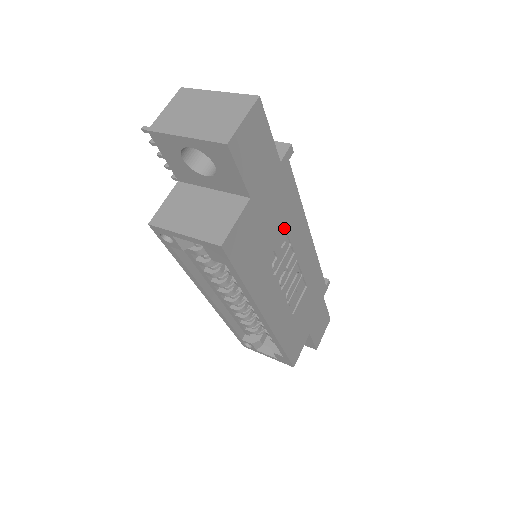
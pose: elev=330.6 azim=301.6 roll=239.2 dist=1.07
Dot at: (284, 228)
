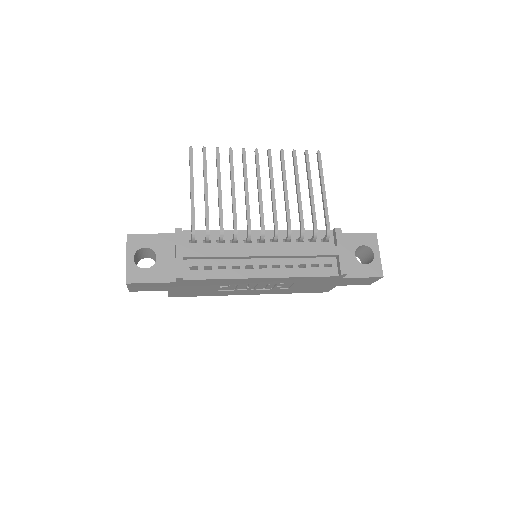
Dot at: (219, 285)
